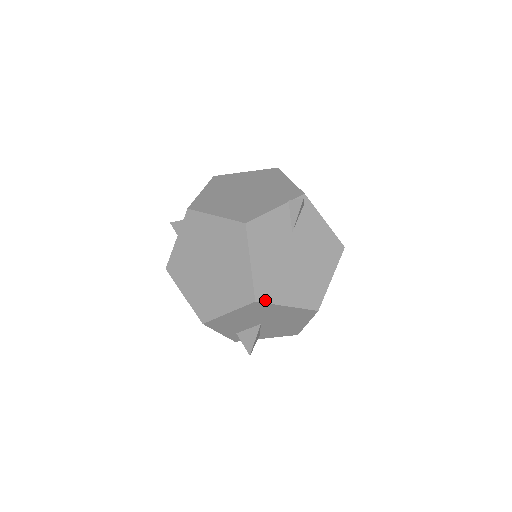
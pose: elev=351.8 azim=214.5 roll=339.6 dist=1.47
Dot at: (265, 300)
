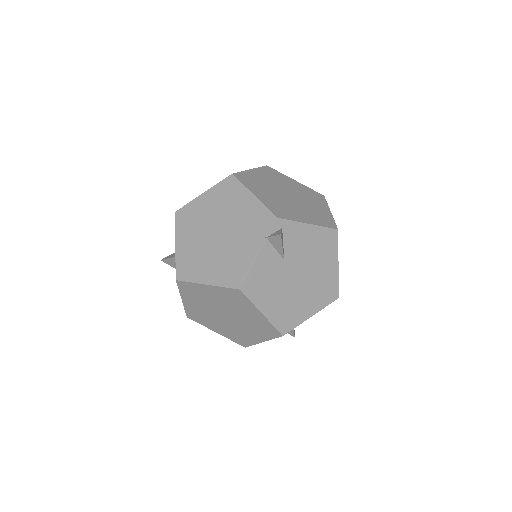
Dot at: (290, 328)
